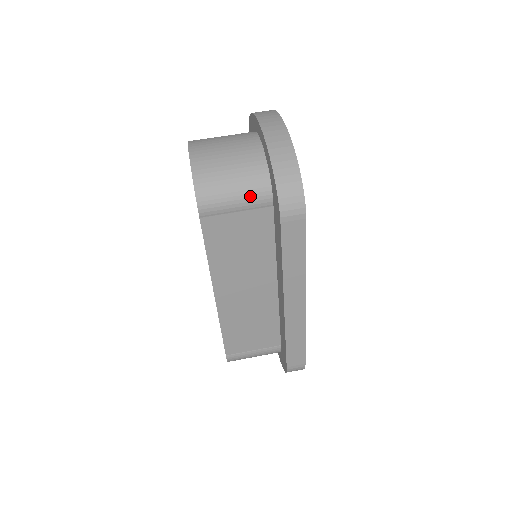
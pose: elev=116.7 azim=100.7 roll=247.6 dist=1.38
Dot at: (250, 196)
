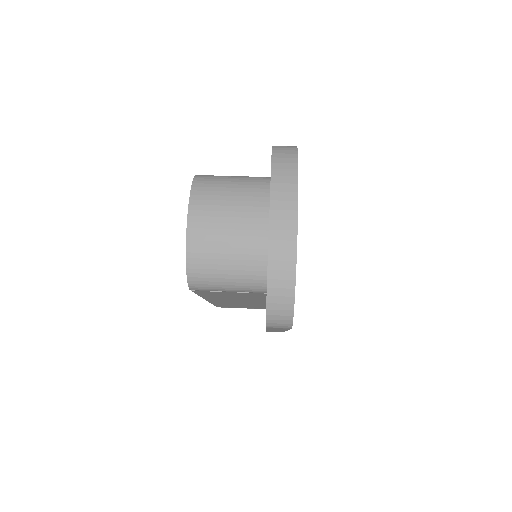
Dot at: (243, 289)
